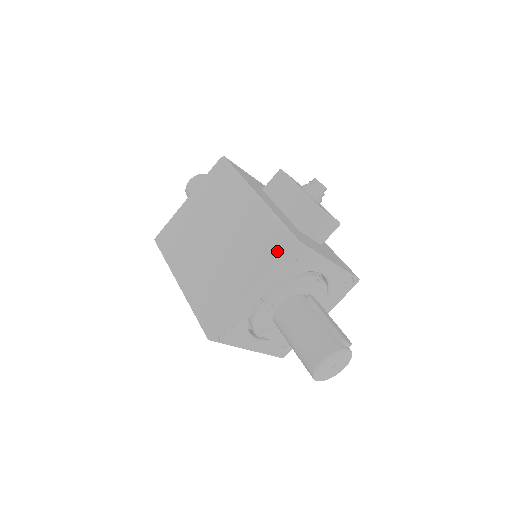
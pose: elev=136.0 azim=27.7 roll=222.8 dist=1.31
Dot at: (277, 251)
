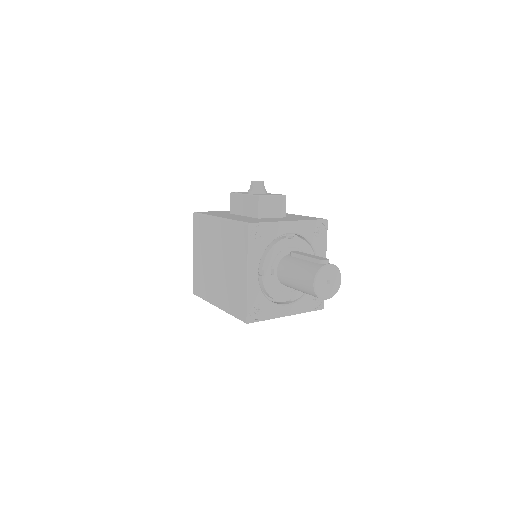
Dot at: (243, 239)
